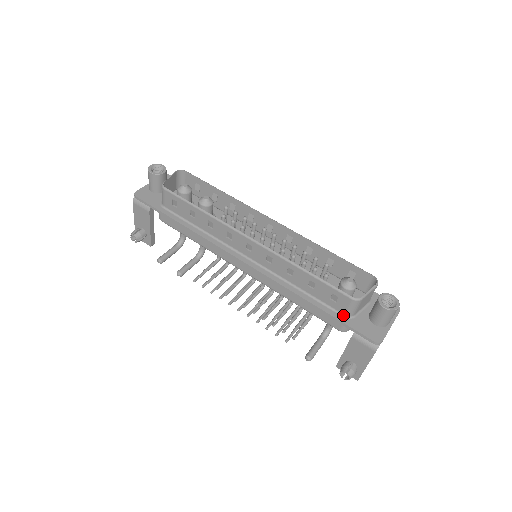
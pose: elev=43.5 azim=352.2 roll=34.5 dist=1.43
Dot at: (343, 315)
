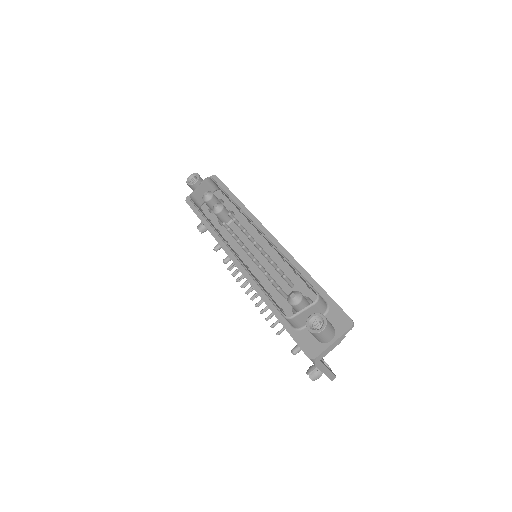
Dot at: (292, 326)
